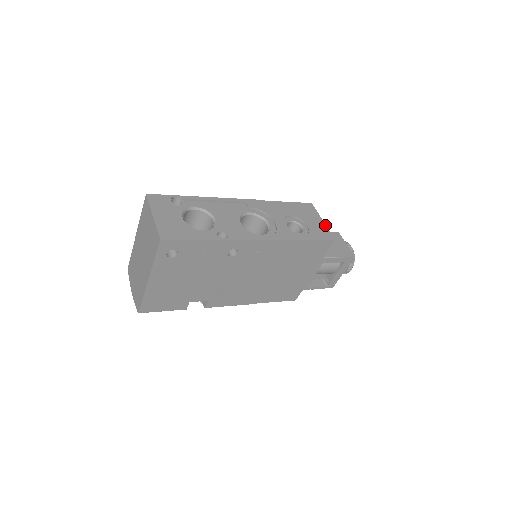
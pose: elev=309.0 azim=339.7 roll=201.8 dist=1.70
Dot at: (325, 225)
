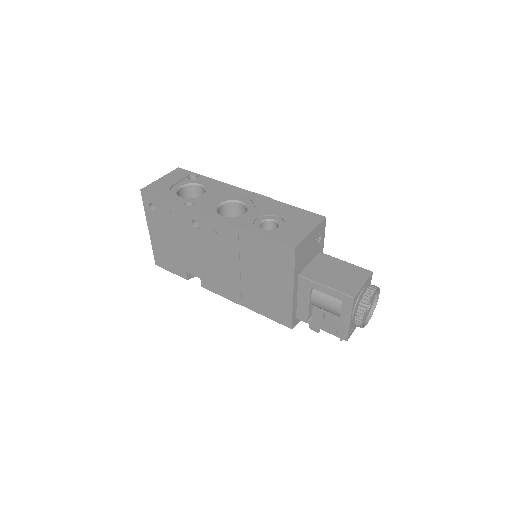
Dot at: (307, 235)
